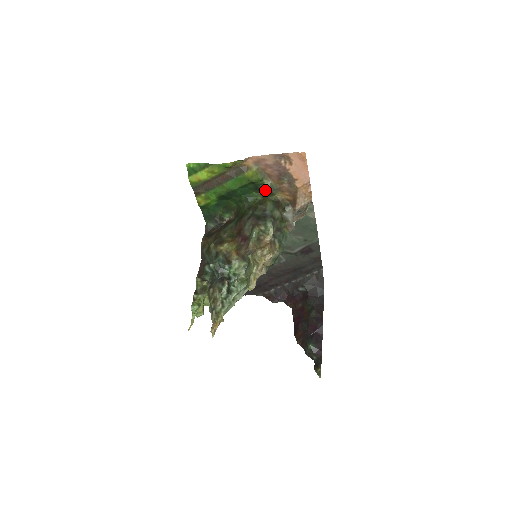
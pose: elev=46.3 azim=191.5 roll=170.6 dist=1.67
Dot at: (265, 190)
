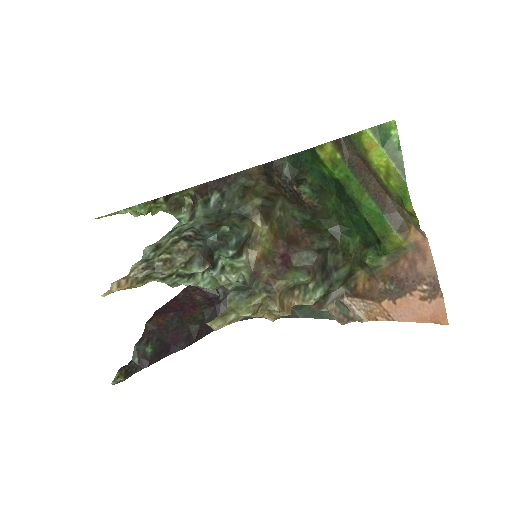
Dot at: (369, 260)
